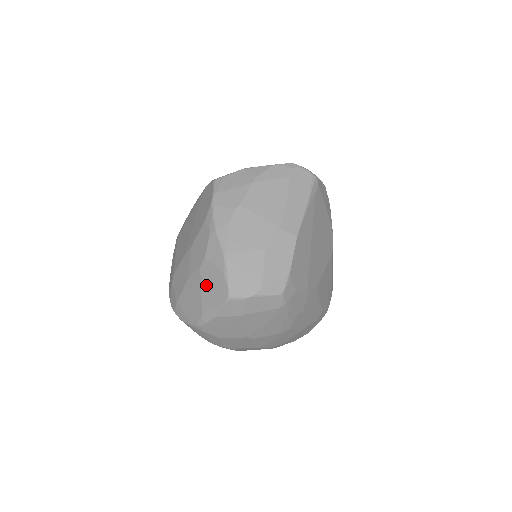
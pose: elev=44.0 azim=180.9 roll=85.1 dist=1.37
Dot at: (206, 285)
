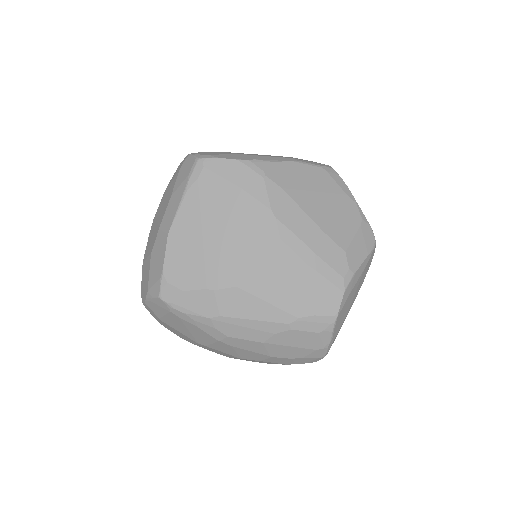
Dot at: occluded
